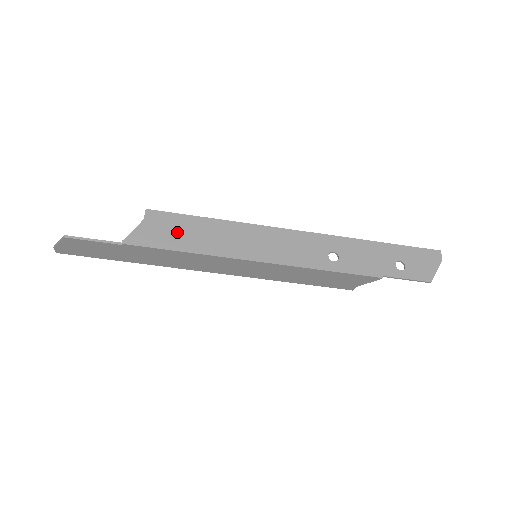
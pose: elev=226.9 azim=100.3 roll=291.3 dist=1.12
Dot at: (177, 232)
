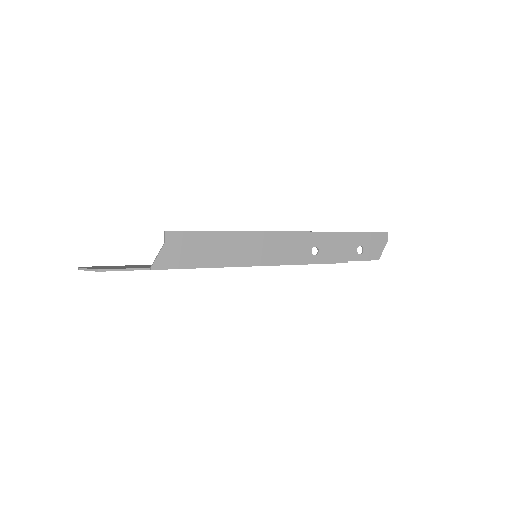
Dot at: (195, 250)
